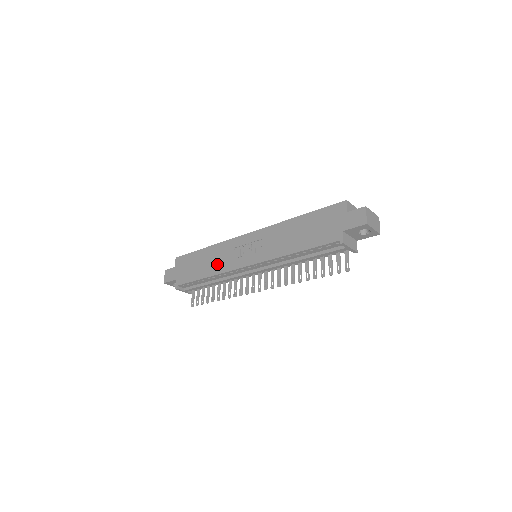
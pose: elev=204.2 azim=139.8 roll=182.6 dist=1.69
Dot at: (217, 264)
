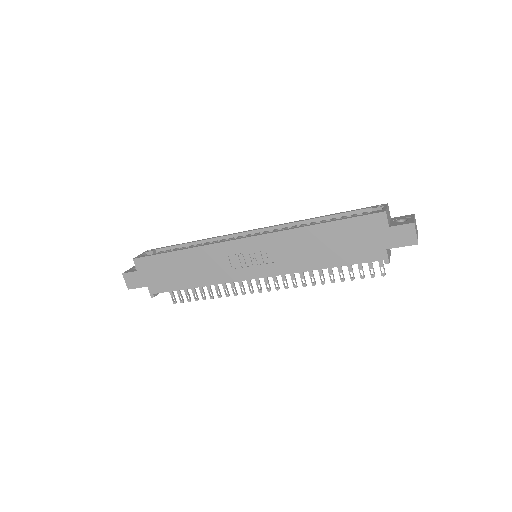
Dot at: (208, 273)
